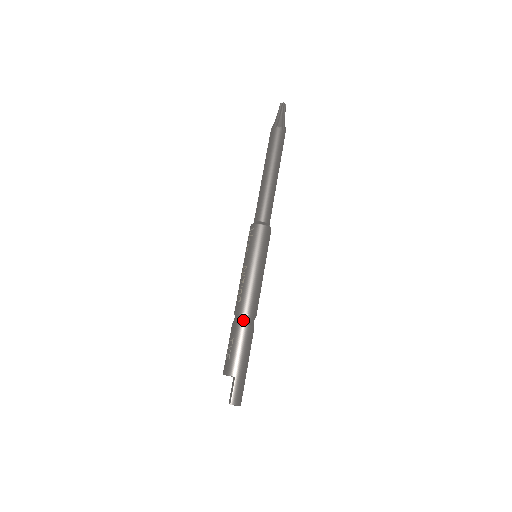
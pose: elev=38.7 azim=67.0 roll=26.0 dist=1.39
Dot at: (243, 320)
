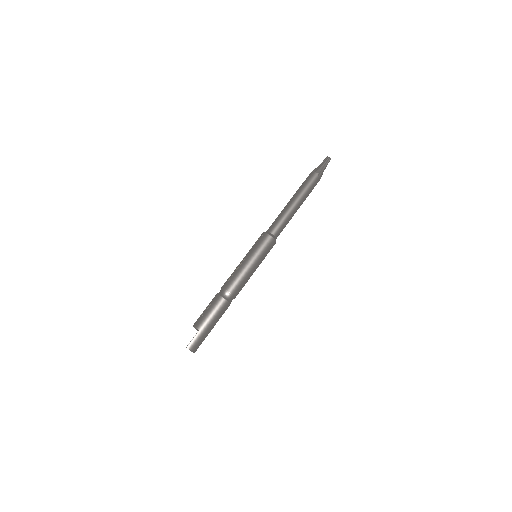
Dot at: (224, 295)
